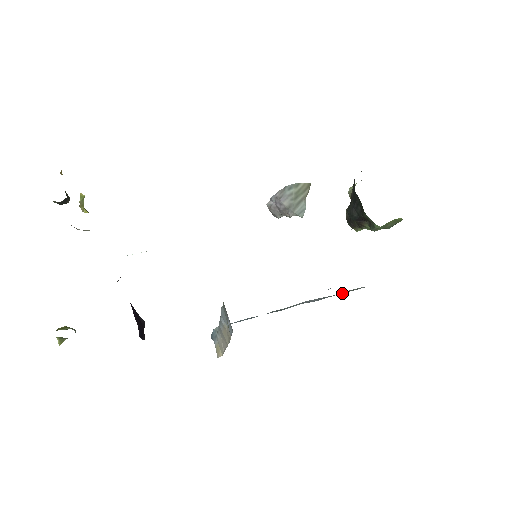
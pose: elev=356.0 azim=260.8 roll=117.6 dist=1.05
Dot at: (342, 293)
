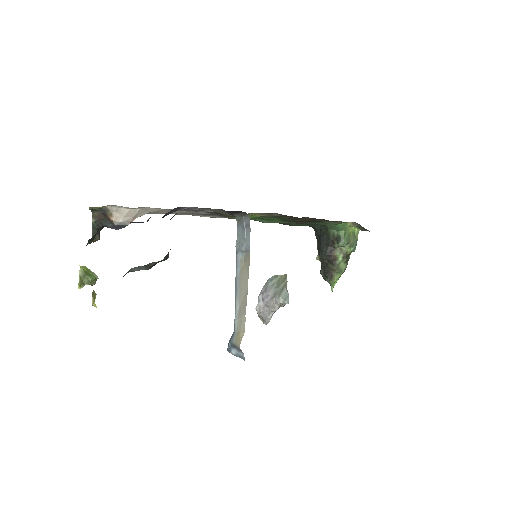
Dot at: occluded
